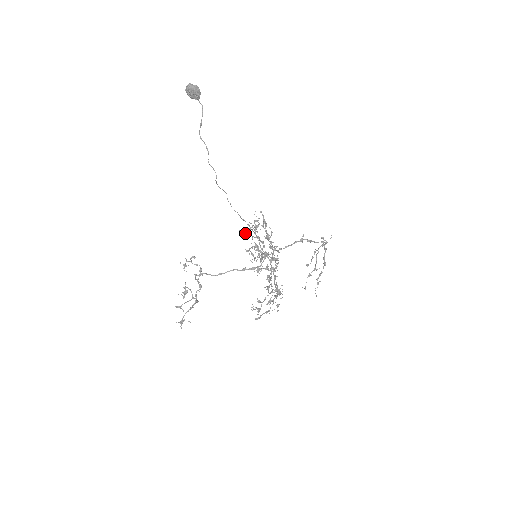
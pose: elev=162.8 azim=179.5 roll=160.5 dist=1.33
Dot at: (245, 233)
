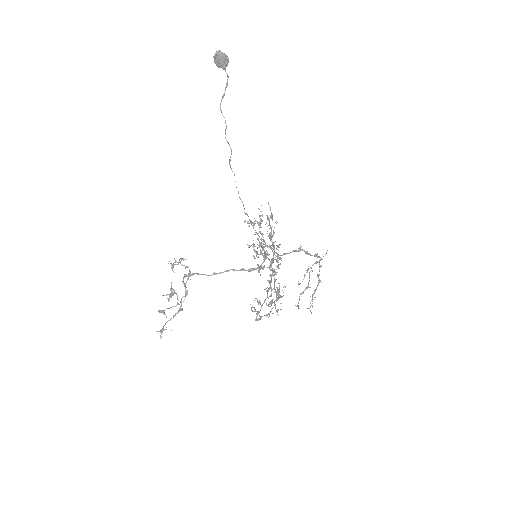
Dot at: (249, 226)
